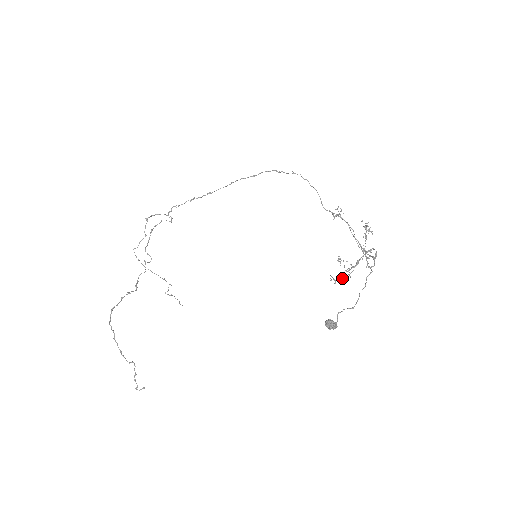
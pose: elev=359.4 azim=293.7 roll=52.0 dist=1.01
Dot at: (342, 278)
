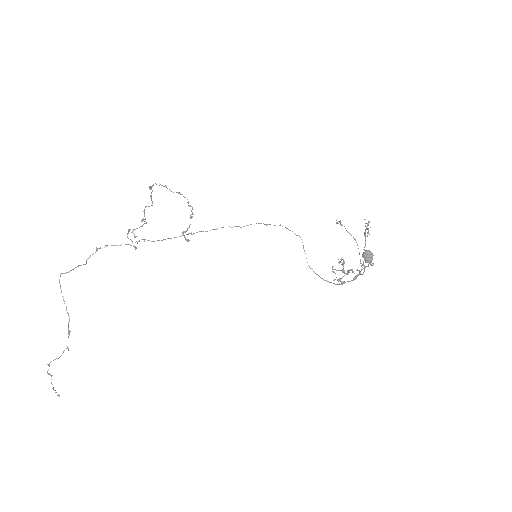
Dot at: (344, 271)
